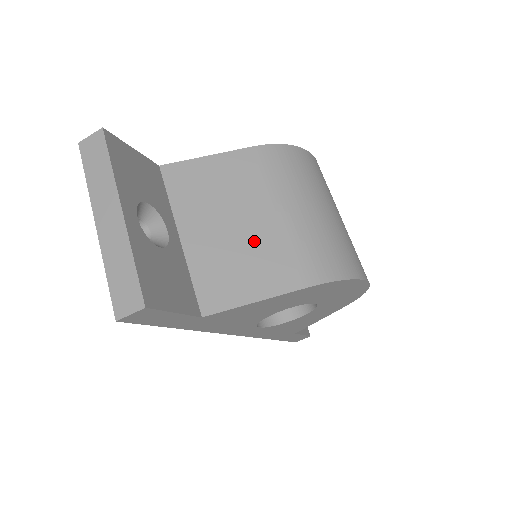
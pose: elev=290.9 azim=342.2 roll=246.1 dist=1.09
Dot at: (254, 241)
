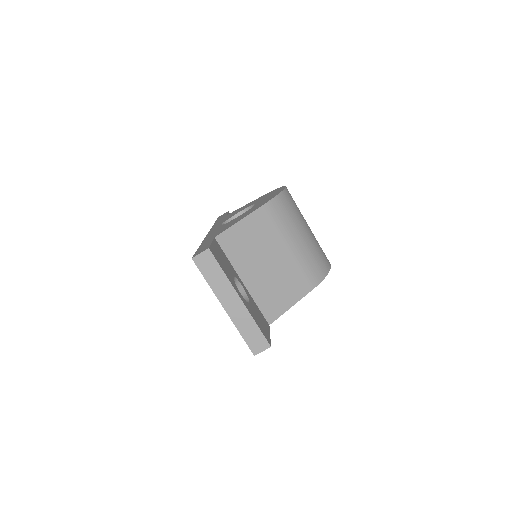
Dot at: (282, 271)
